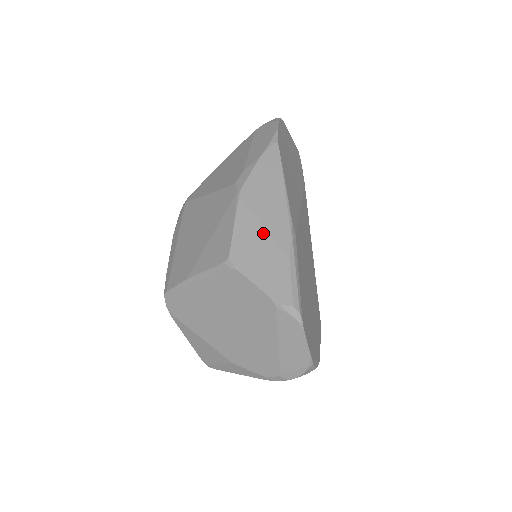
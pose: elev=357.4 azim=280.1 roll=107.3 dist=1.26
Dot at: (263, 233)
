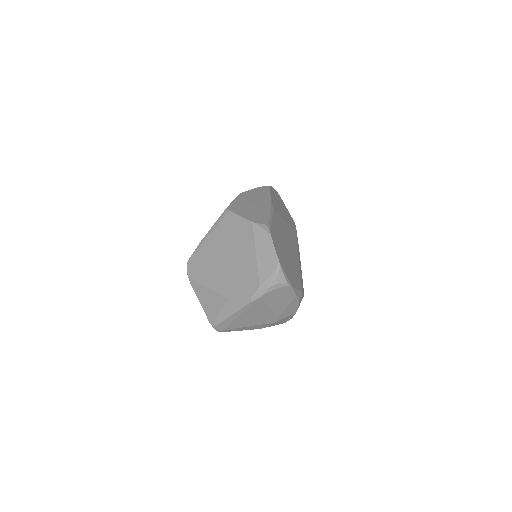
Dot at: (251, 204)
